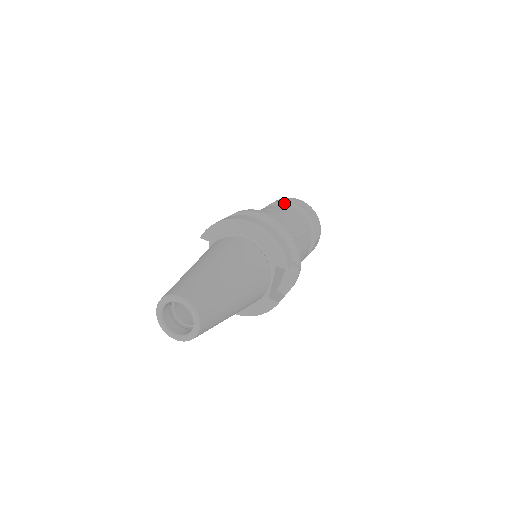
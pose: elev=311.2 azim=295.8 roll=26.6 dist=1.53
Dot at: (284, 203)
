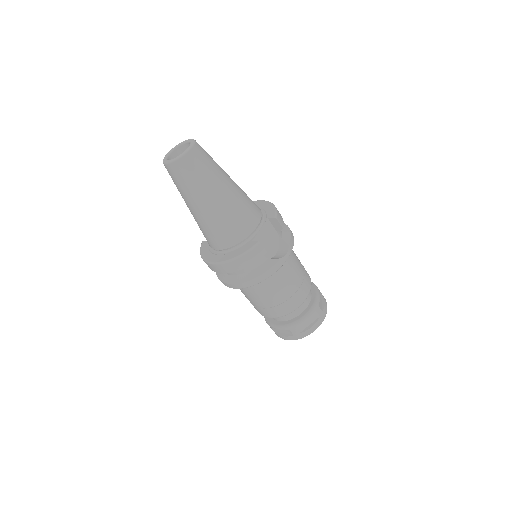
Dot at: occluded
